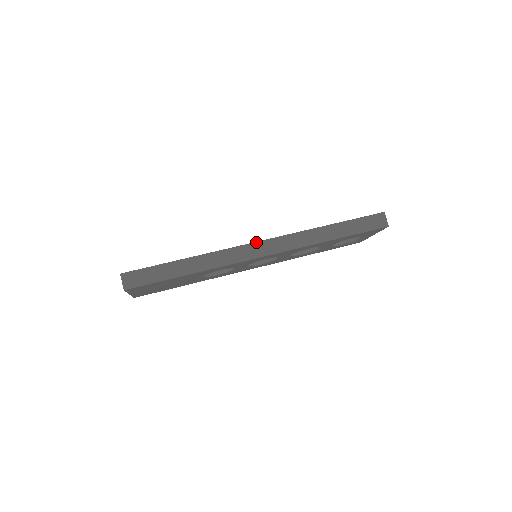
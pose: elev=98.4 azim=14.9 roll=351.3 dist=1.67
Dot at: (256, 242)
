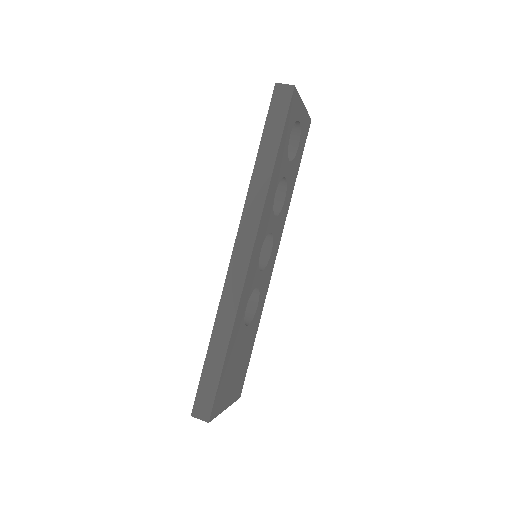
Dot at: (232, 256)
